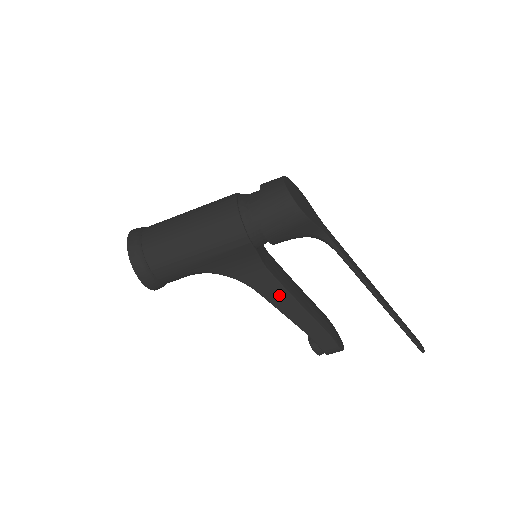
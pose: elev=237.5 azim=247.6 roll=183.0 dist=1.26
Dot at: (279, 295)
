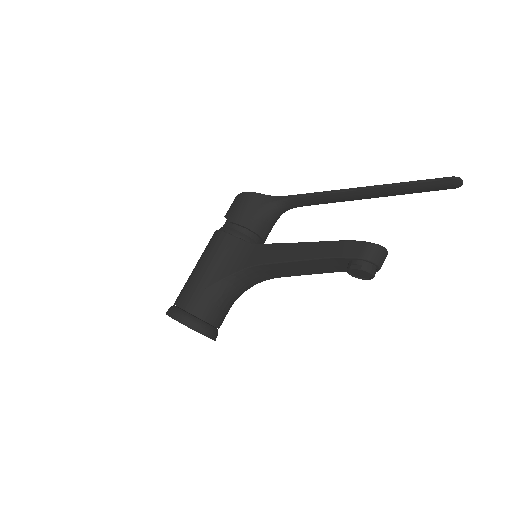
Dot at: (278, 252)
